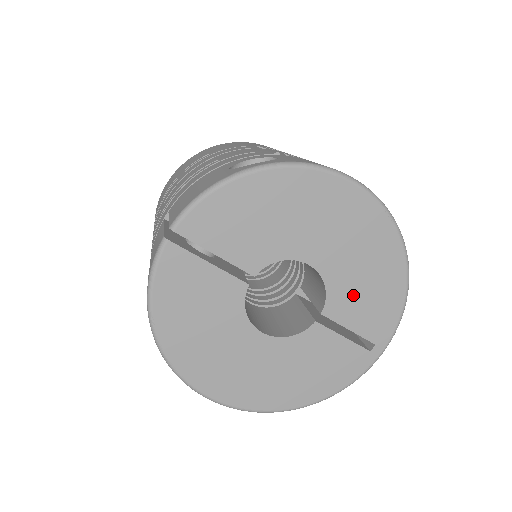
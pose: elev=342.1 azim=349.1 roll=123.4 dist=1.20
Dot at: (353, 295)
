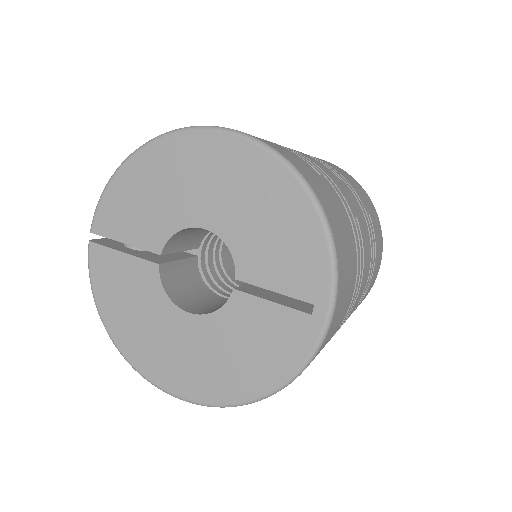
Dot at: (261, 249)
